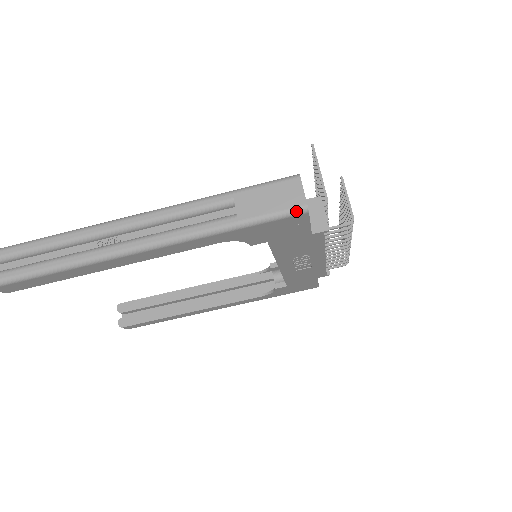
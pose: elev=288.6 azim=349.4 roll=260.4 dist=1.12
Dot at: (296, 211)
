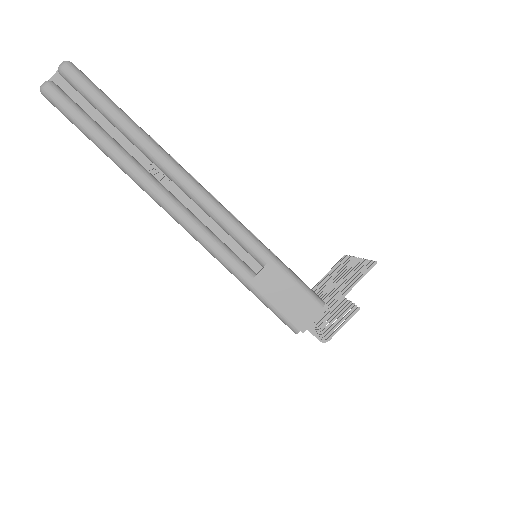
Dot at: (289, 325)
